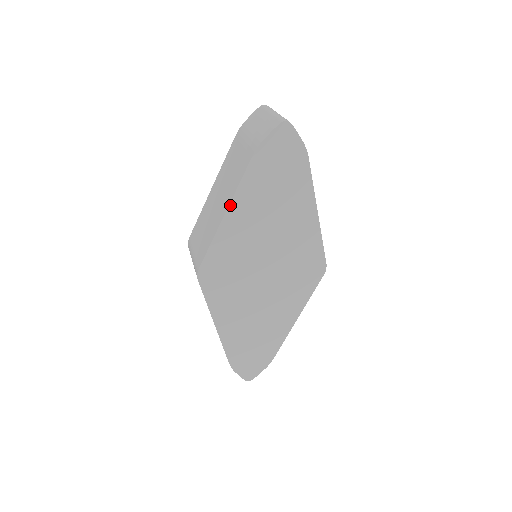
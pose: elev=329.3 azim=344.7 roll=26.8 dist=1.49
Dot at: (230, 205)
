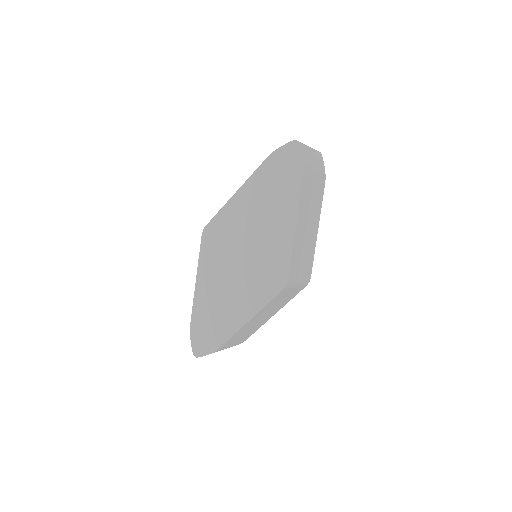
Dot at: (242, 187)
